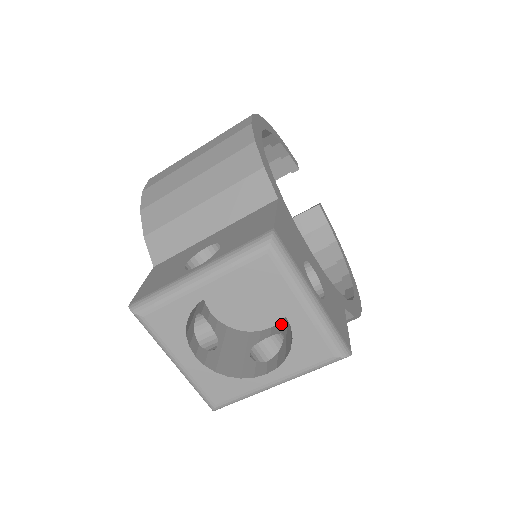
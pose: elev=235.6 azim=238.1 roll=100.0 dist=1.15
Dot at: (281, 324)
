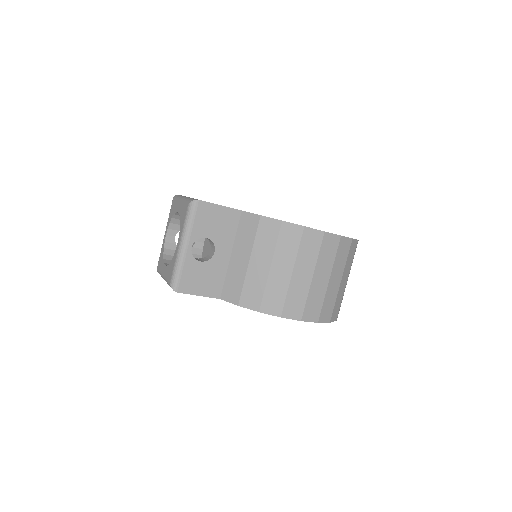
Dot at: occluded
